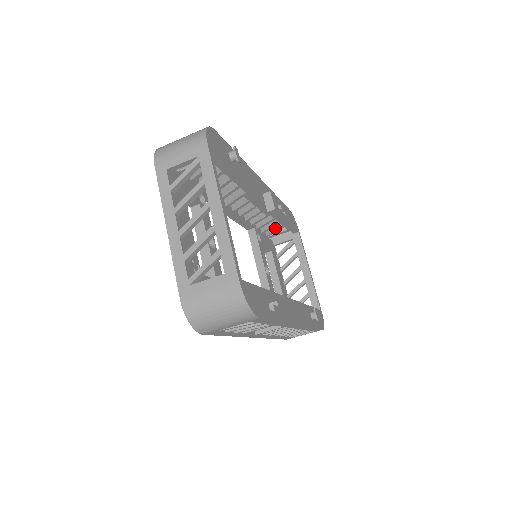
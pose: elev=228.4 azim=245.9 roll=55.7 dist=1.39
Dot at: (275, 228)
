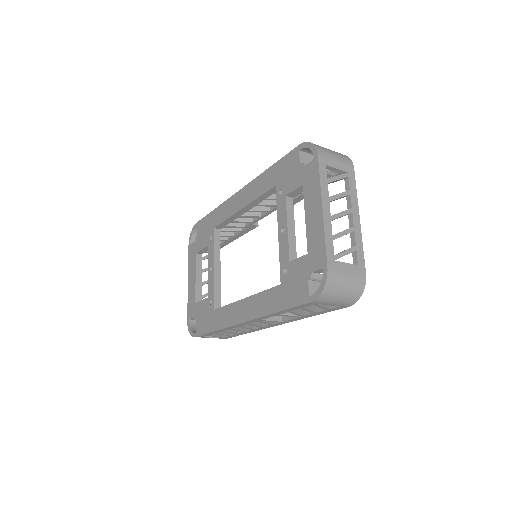
Dot at: occluded
